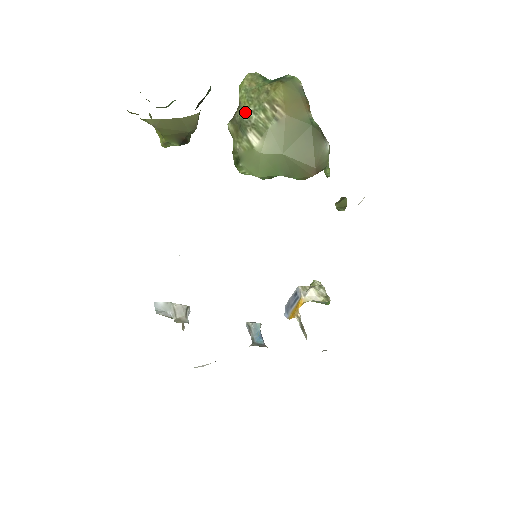
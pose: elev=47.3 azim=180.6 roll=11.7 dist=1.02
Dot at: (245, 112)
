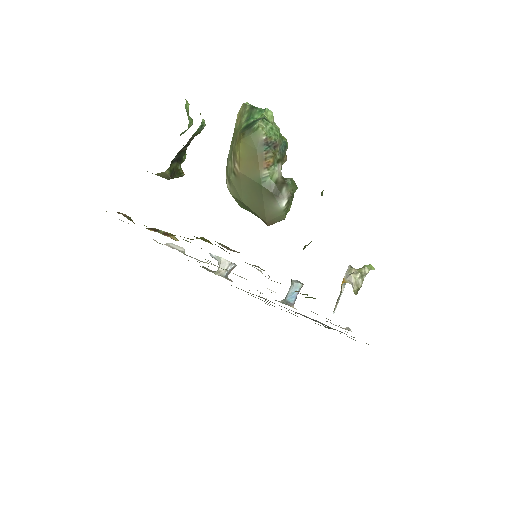
Dot at: (229, 150)
